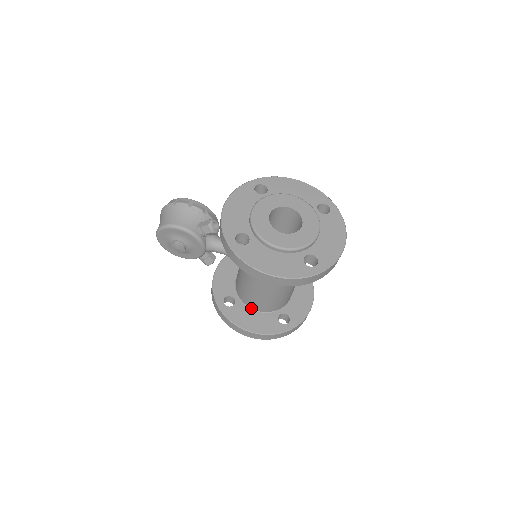
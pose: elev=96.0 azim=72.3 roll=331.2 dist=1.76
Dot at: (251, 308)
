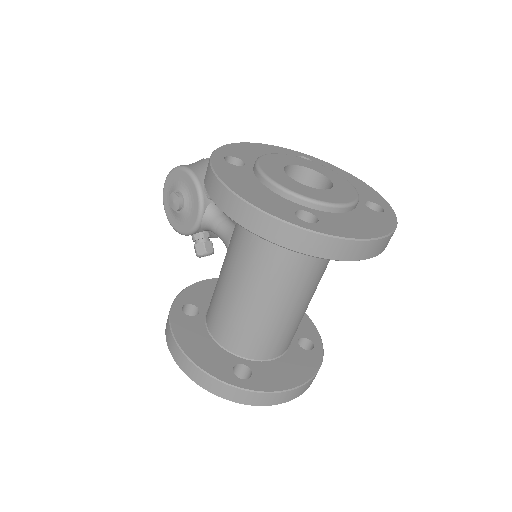
Dot at: (210, 332)
